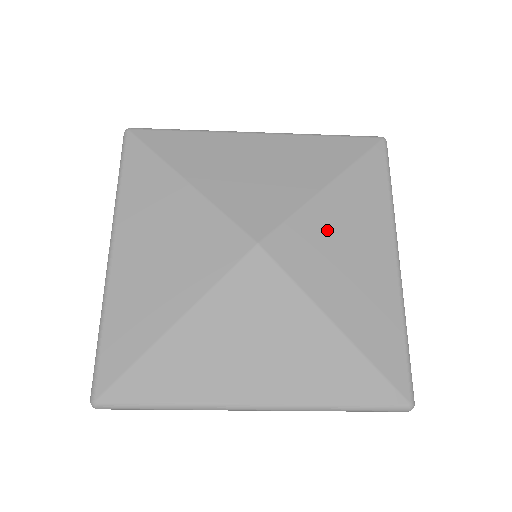
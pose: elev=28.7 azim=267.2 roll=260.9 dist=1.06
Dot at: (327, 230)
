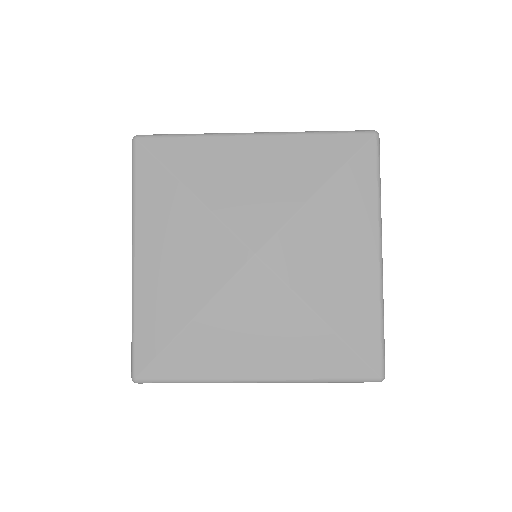
Dot at: (317, 235)
